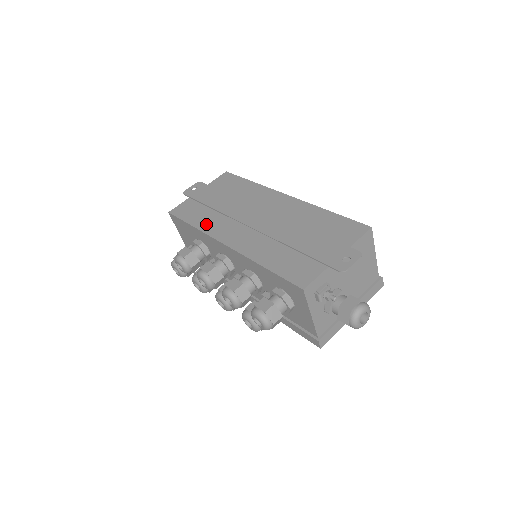
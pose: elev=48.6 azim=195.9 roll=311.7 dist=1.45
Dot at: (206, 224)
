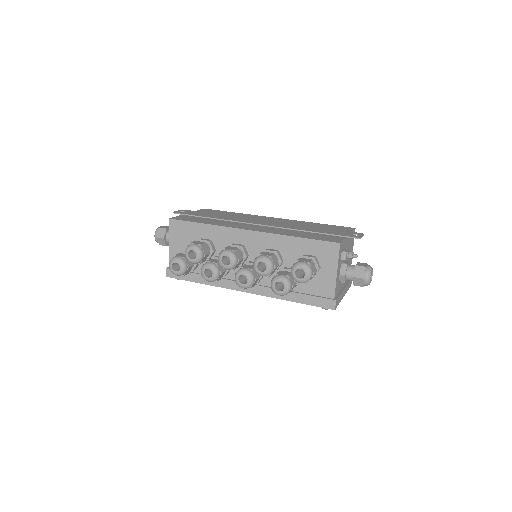
Dot at: (218, 223)
